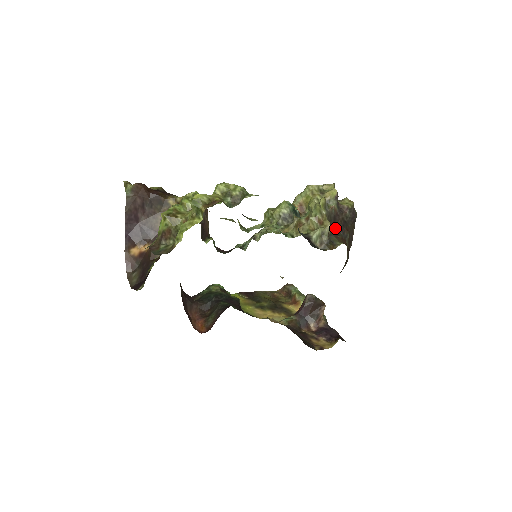
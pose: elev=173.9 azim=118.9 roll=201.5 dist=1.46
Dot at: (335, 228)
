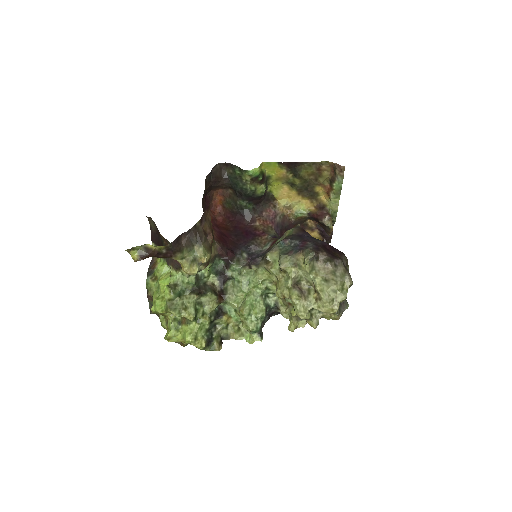
Dot at: occluded
